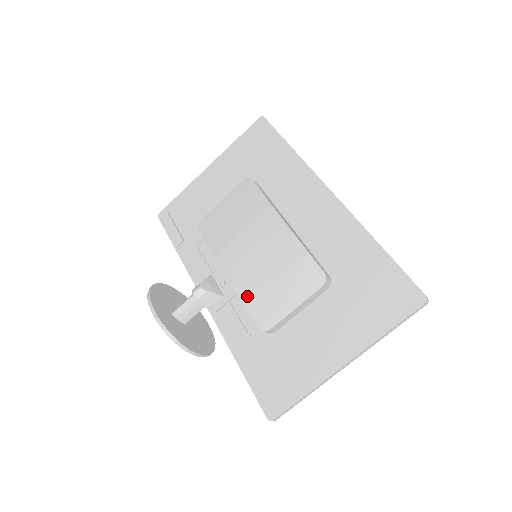
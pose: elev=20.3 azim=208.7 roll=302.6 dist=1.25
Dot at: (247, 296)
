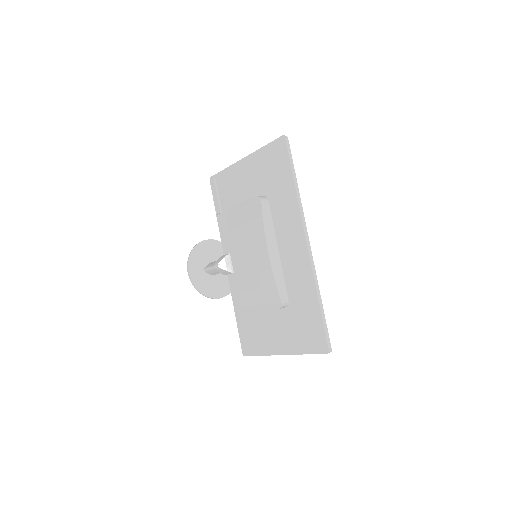
Dot at: (241, 287)
